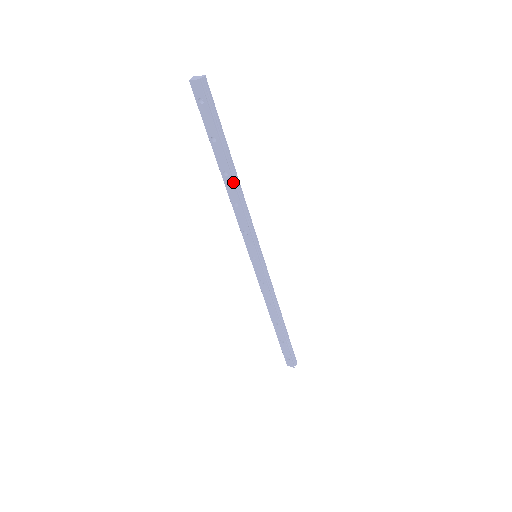
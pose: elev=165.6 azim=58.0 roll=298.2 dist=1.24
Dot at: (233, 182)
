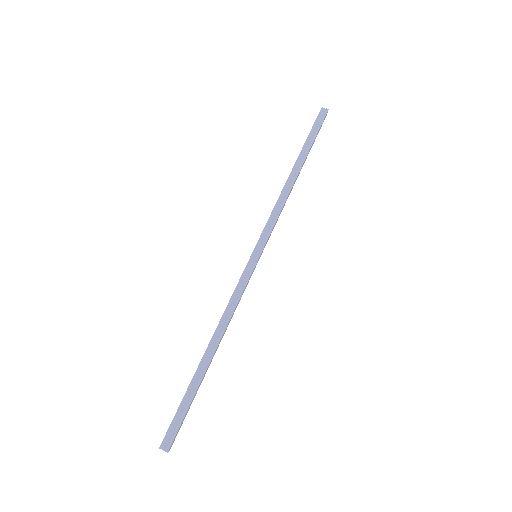
Dot at: (290, 175)
